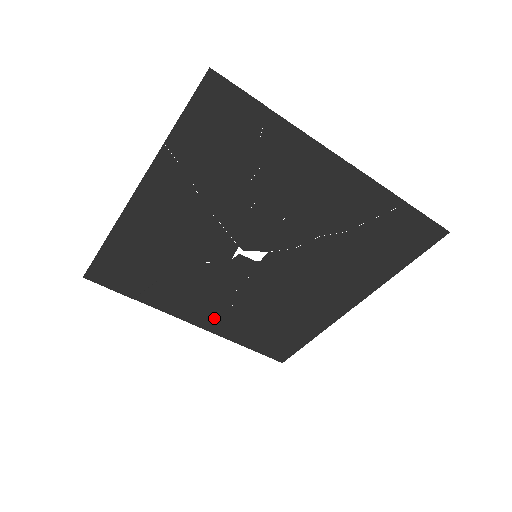
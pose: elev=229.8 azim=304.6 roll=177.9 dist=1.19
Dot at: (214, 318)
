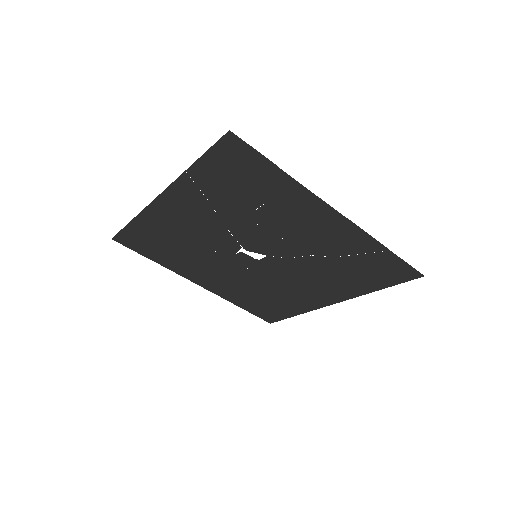
Dot at: (217, 285)
